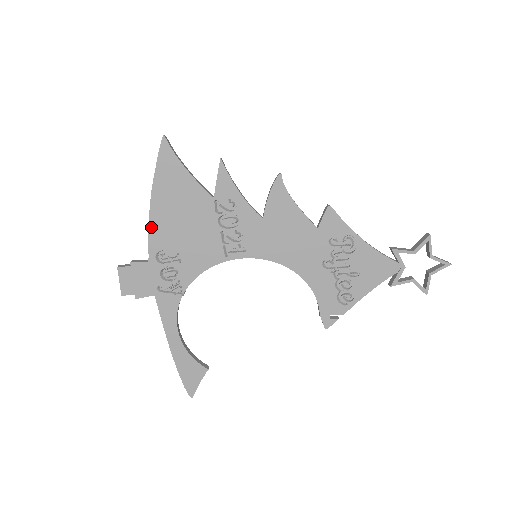
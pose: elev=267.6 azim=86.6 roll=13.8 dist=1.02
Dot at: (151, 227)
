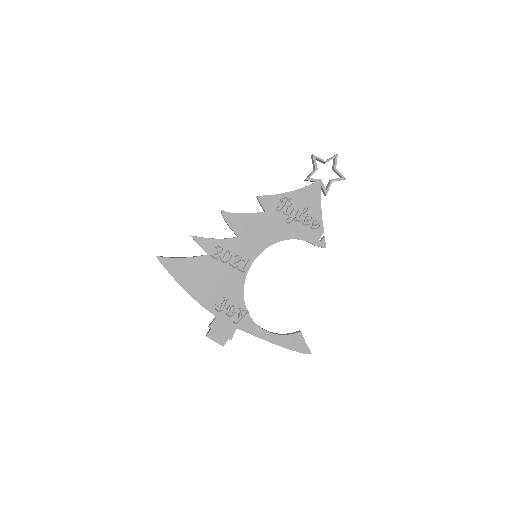
Dot at: (198, 301)
